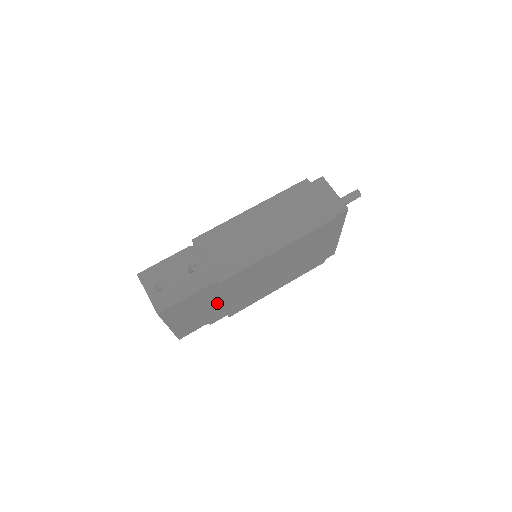
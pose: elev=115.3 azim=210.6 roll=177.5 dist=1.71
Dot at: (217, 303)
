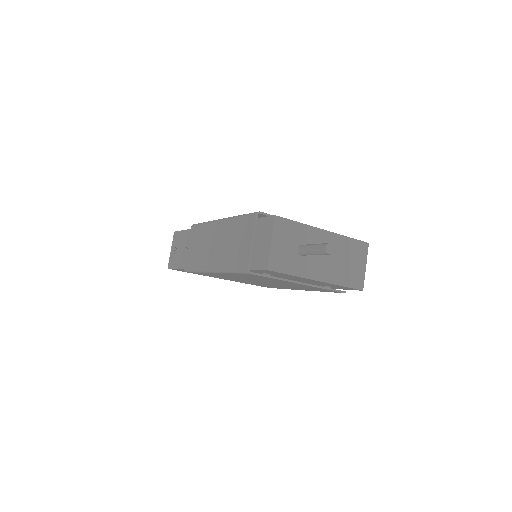
Dot at: occluded
